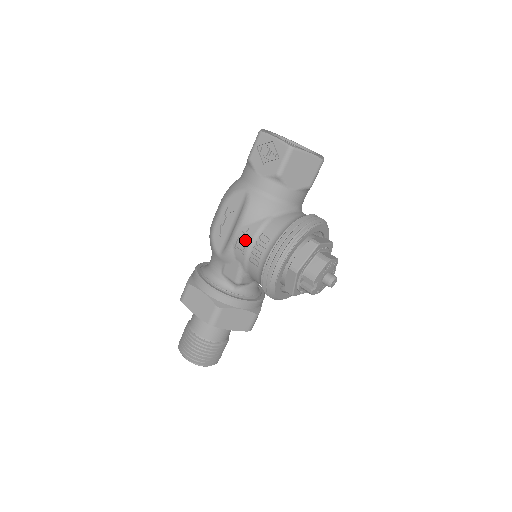
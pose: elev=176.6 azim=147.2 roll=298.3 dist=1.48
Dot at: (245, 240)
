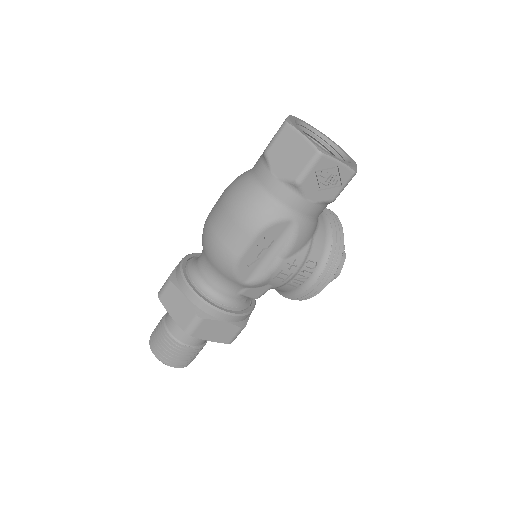
Dot at: (290, 271)
